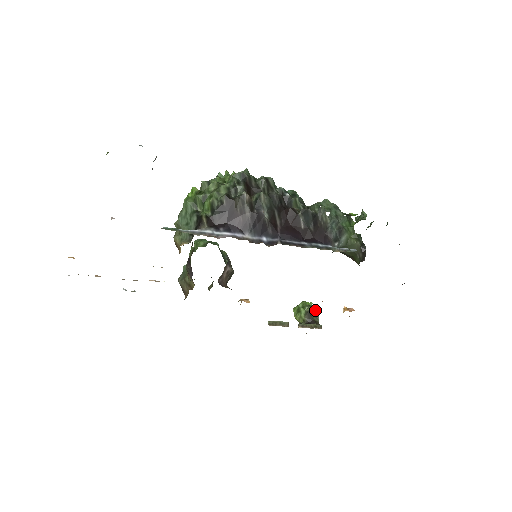
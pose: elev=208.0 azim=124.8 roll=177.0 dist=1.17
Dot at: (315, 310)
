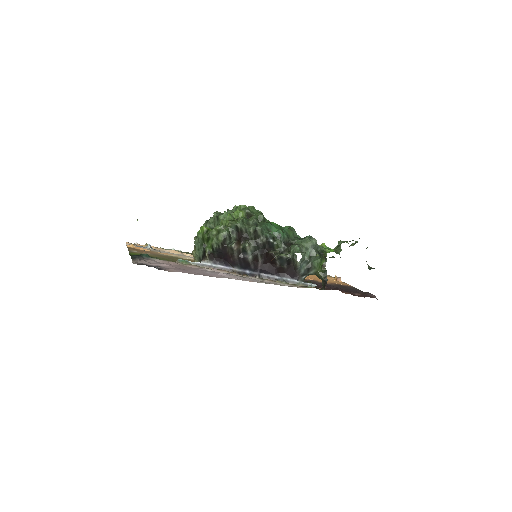
Dot at: (326, 254)
